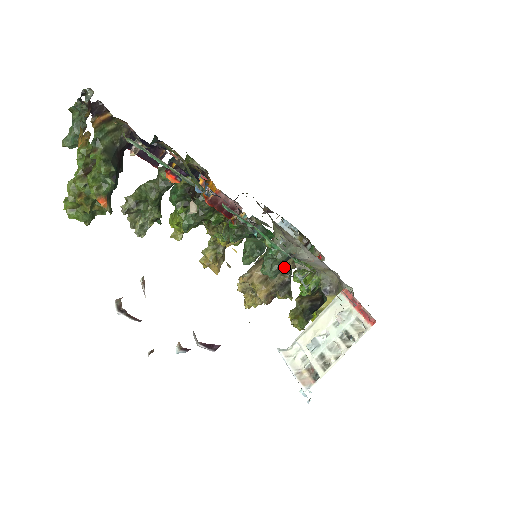
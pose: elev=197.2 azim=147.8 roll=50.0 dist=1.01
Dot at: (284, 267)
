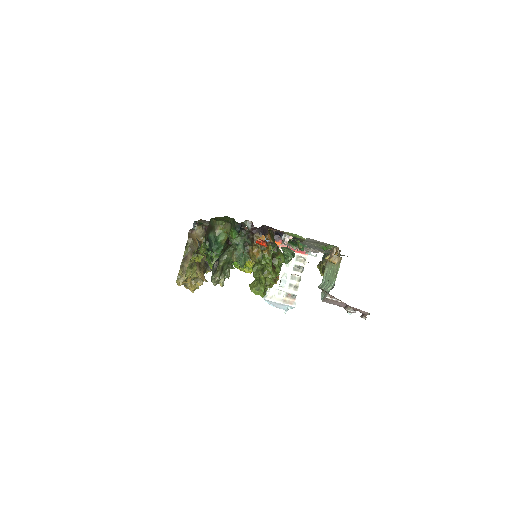
Dot at: occluded
